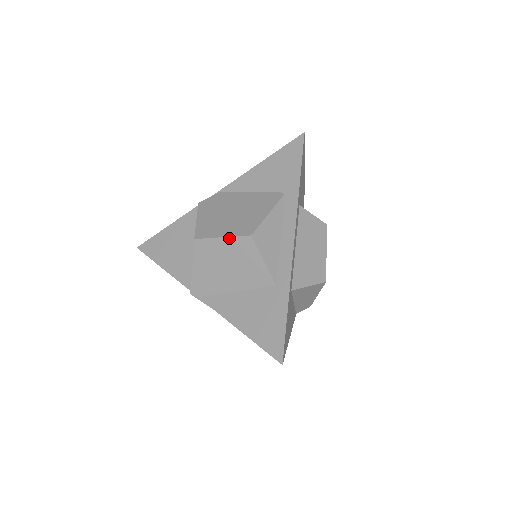
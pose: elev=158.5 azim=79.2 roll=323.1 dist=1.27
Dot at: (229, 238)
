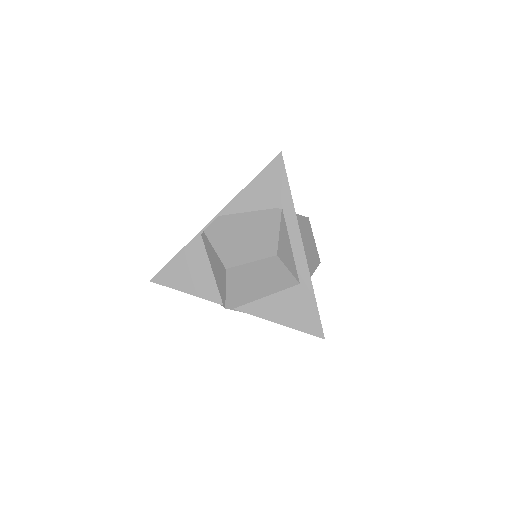
Dot at: (258, 261)
